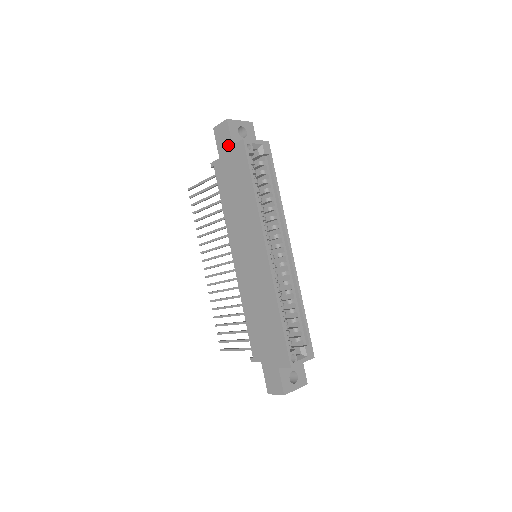
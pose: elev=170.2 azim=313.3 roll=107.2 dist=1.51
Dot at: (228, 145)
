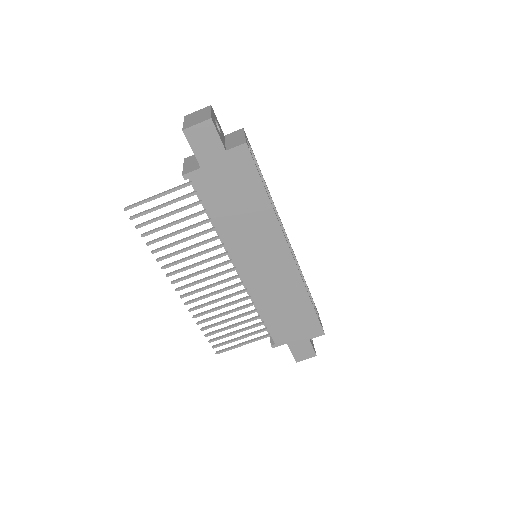
Dot at: (217, 151)
